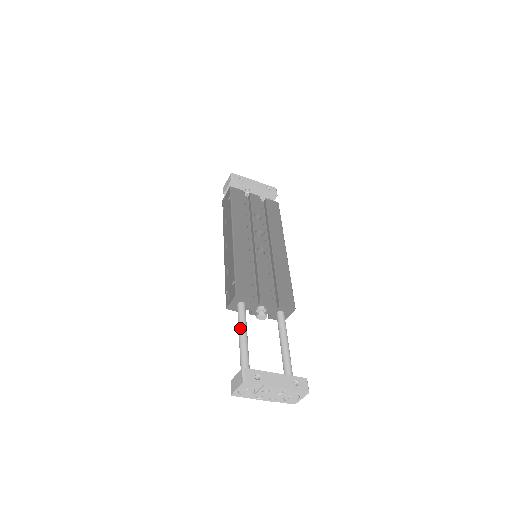
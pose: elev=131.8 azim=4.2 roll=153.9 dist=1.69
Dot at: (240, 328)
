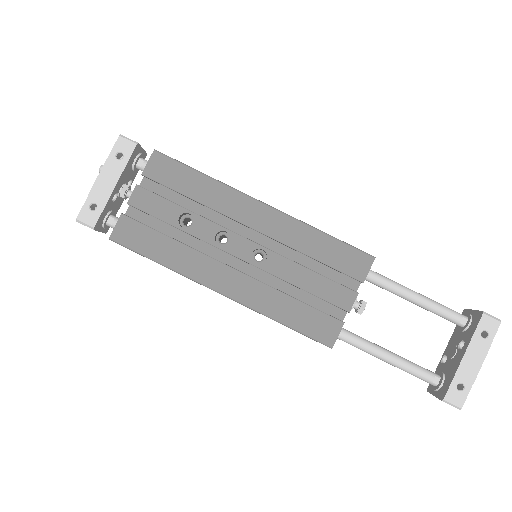
Dot at: occluded
